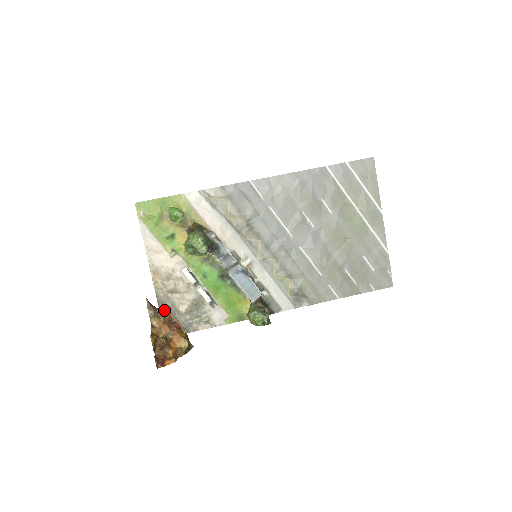
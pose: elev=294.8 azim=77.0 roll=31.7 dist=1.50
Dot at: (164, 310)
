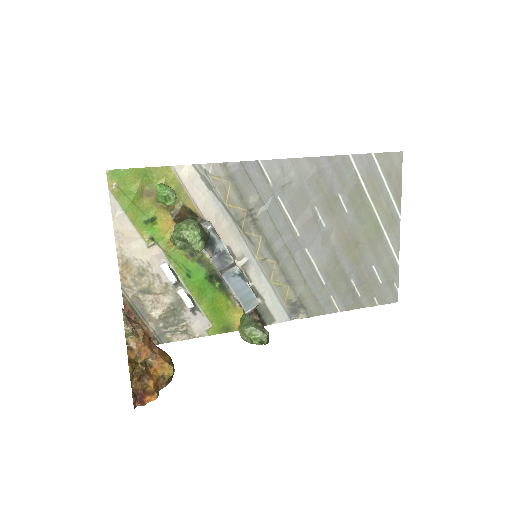
Dot at: (131, 314)
